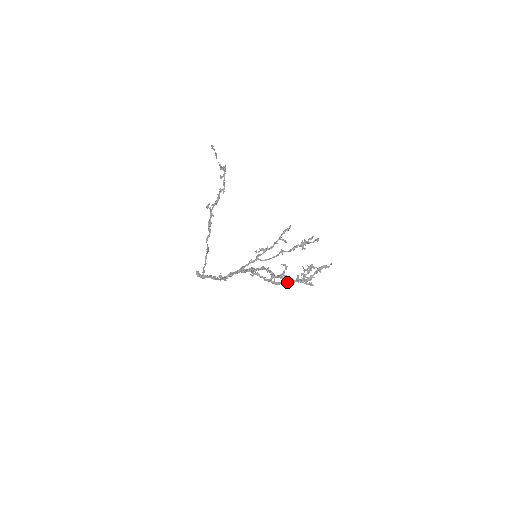
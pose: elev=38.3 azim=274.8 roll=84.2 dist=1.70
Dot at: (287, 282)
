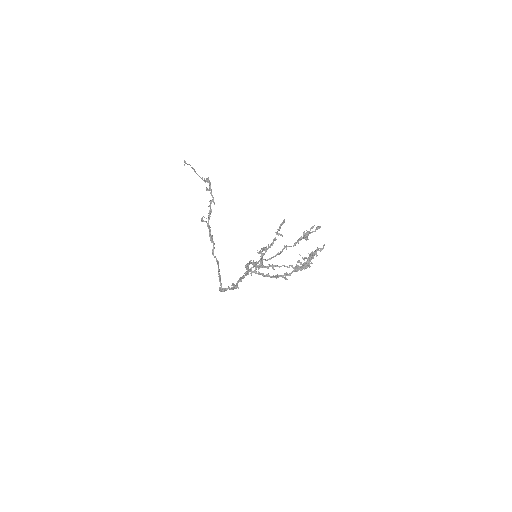
Dot at: (284, 273)
